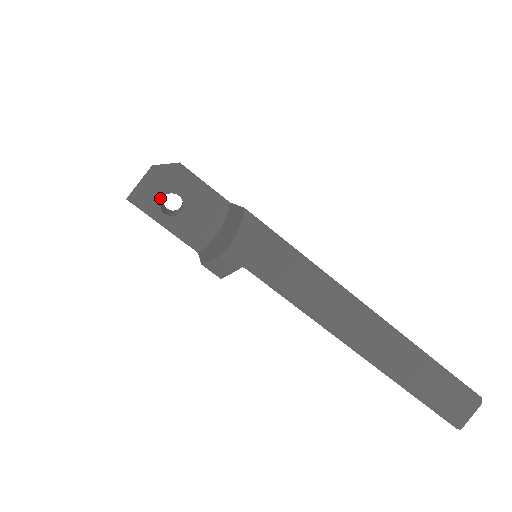
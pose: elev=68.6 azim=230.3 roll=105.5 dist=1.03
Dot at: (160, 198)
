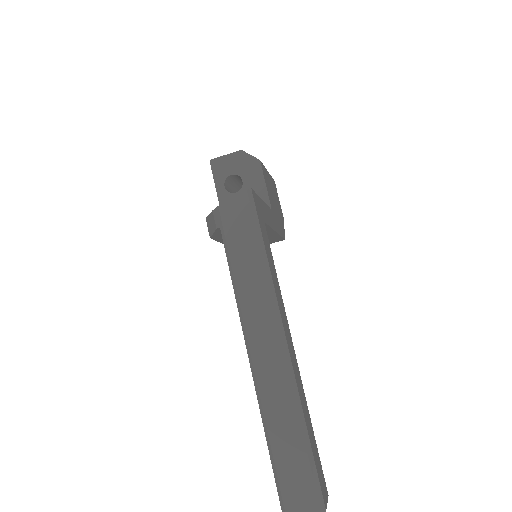
Dot at: (230, 174)
